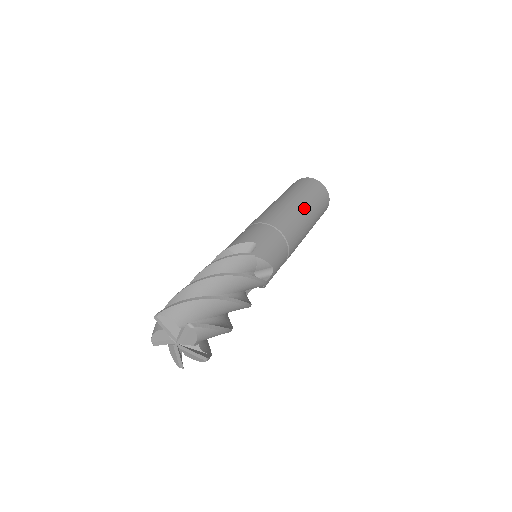
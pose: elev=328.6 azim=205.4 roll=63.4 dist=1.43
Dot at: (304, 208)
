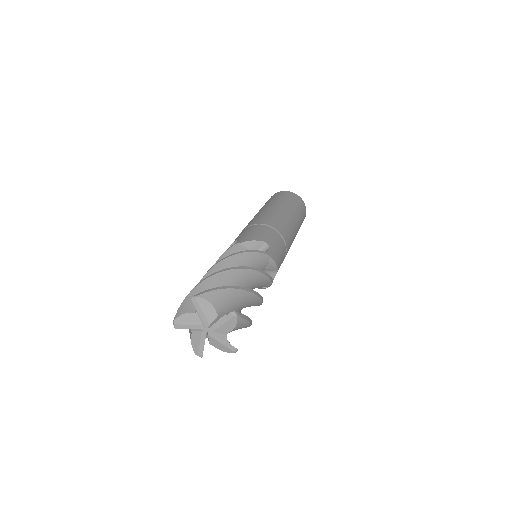
Dot at: (271, 206)
